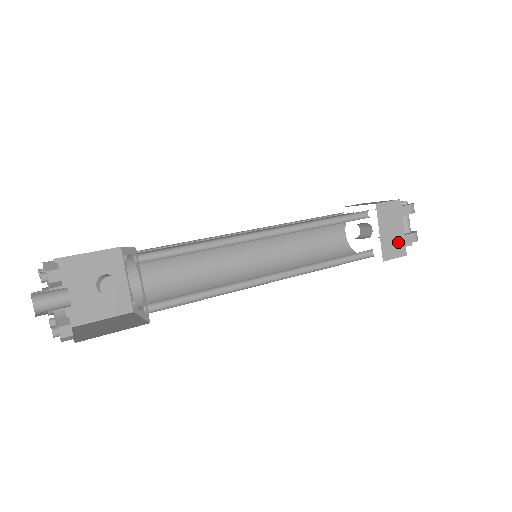
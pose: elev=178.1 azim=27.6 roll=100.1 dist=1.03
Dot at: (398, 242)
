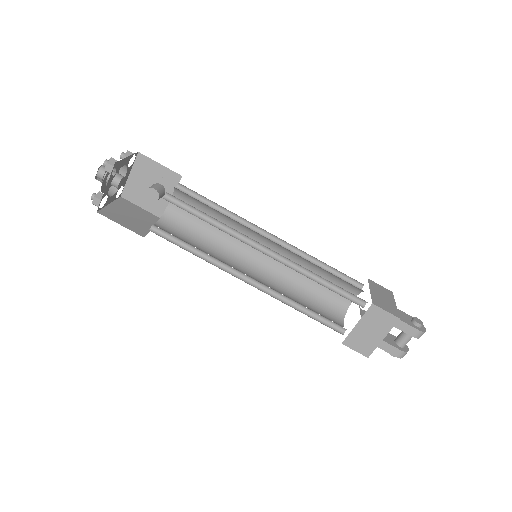
Dot at: (369, 343)
